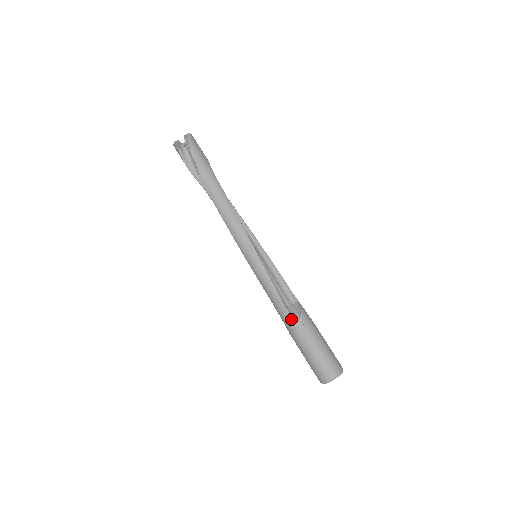
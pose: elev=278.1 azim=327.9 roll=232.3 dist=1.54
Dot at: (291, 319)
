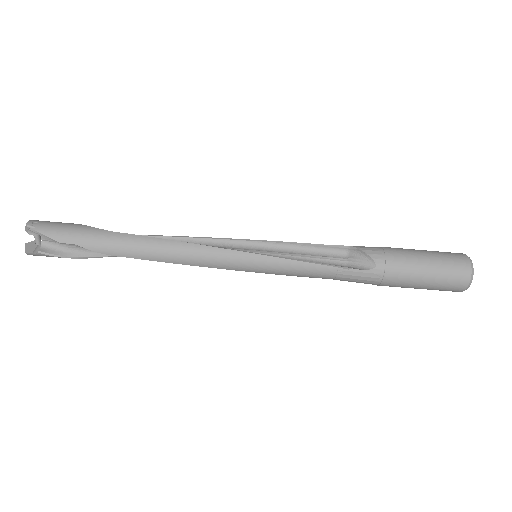
Dot at: (367, 273)
